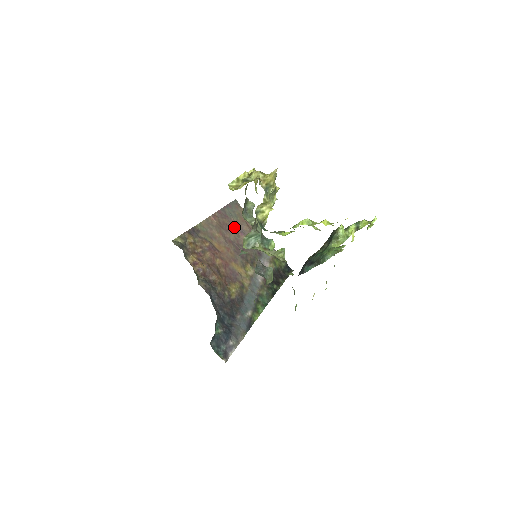
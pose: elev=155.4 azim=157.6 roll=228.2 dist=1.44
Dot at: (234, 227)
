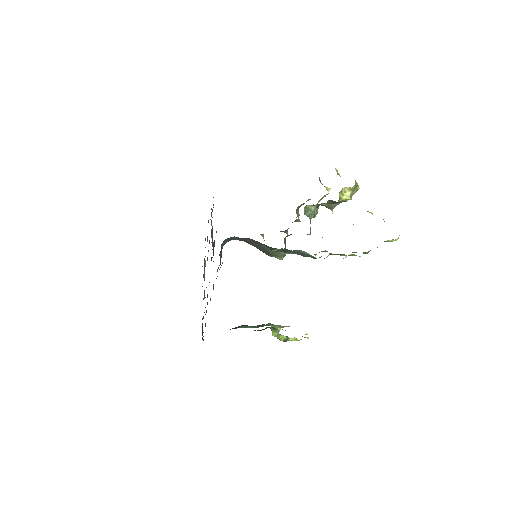
Dot at: occluded
